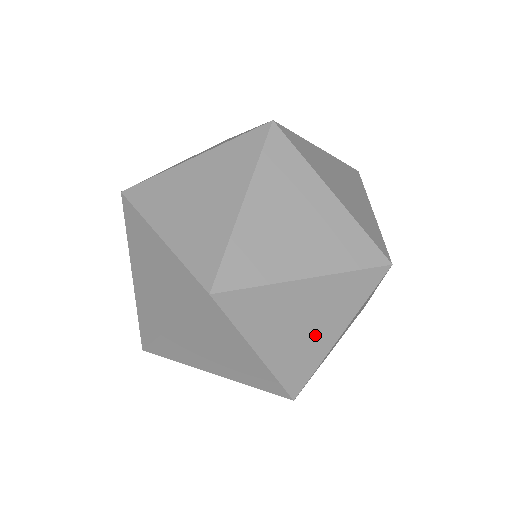
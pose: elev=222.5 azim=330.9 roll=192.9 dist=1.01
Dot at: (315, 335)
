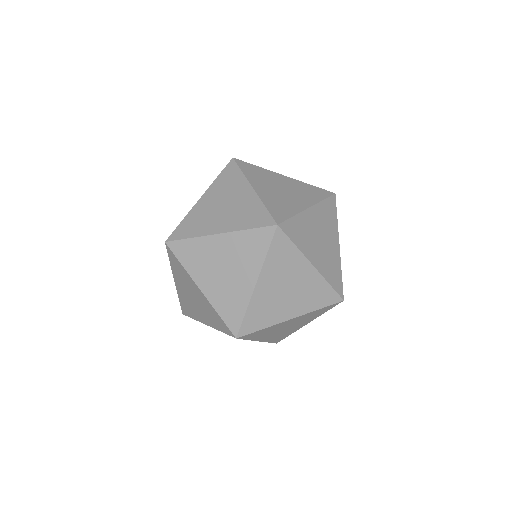
Dot at: (236, 280)
